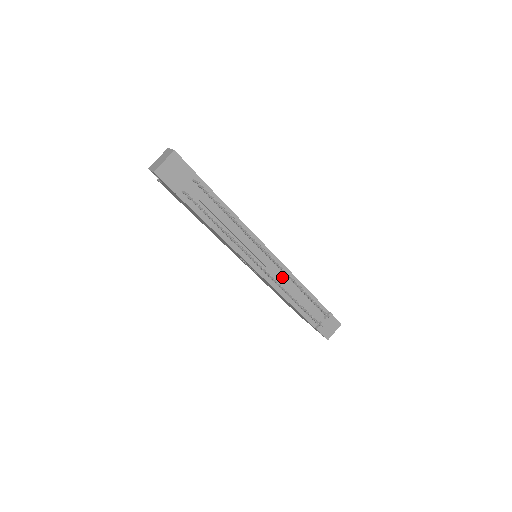
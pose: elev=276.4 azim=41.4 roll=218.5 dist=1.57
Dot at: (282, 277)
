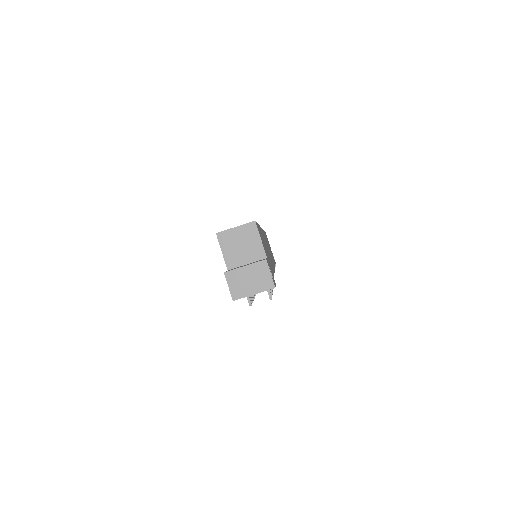
Dot at: occluded
